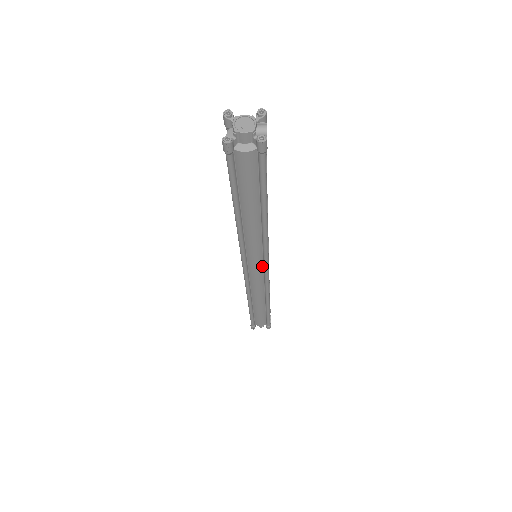
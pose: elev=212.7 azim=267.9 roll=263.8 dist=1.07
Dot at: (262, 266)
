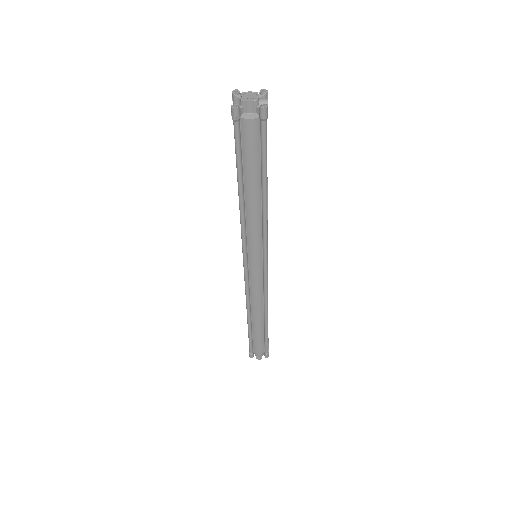
Dot at: (261, 264)
